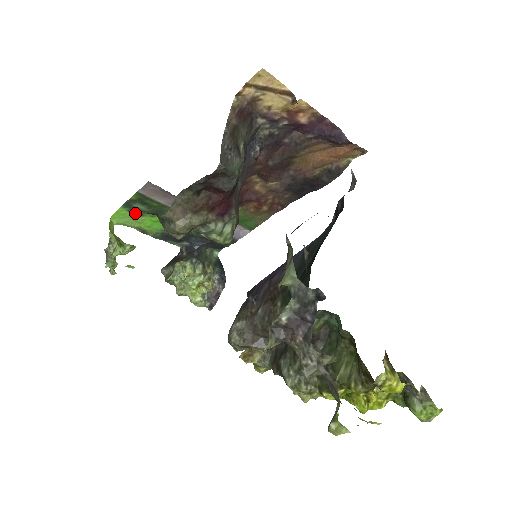
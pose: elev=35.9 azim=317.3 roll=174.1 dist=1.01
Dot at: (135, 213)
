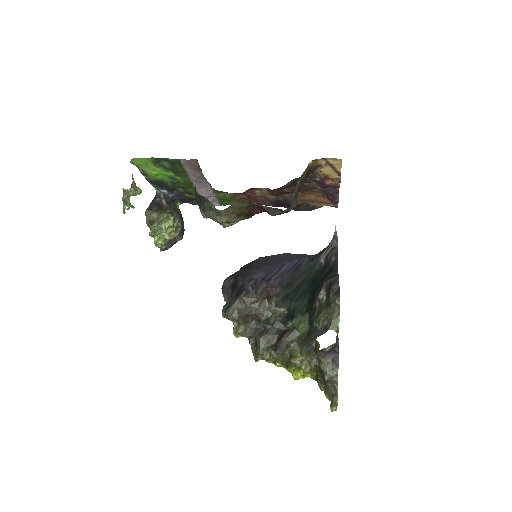
Dot at: (154, 163)
